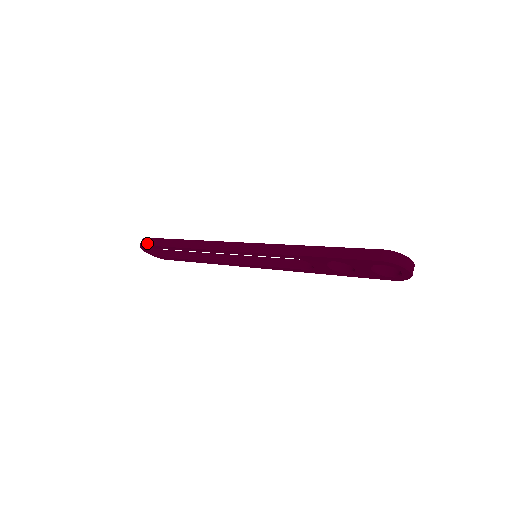
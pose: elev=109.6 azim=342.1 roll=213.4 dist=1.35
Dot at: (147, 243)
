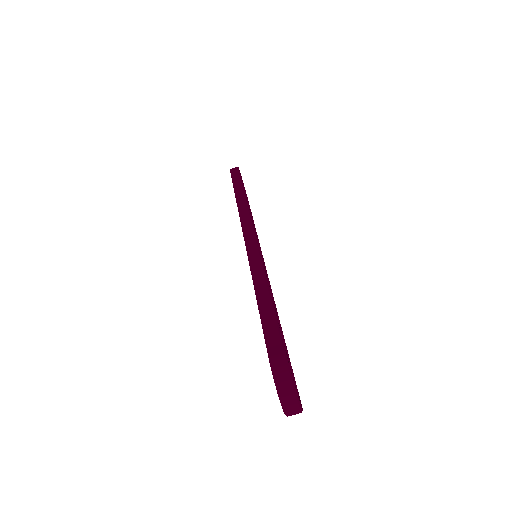
Dot at: (232, 171)
